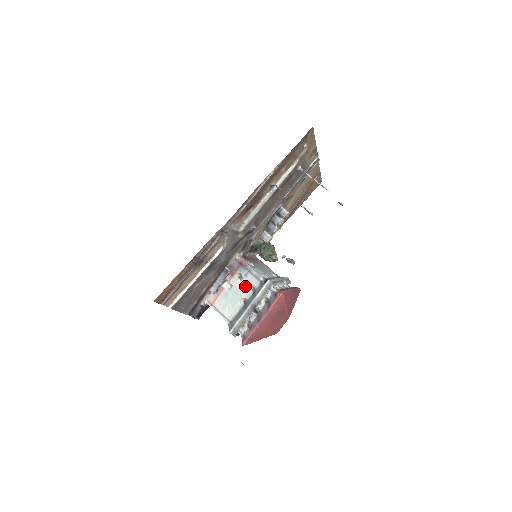
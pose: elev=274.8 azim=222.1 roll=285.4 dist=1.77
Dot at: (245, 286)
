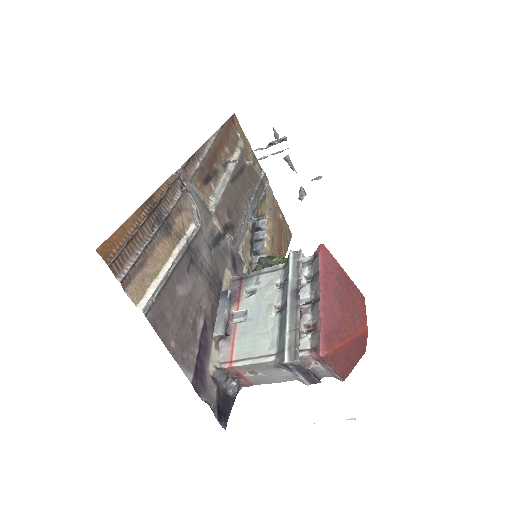
Dot at: (265, 293)
